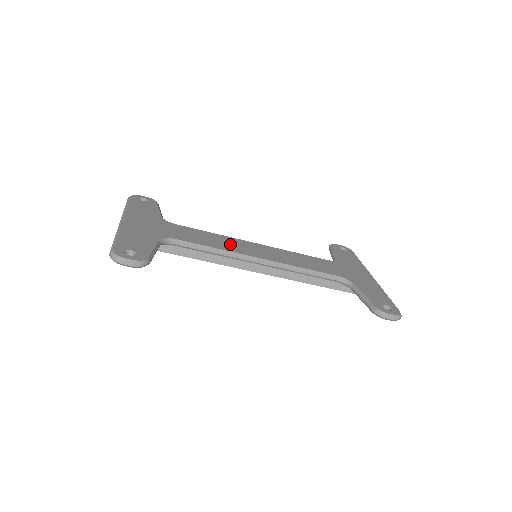
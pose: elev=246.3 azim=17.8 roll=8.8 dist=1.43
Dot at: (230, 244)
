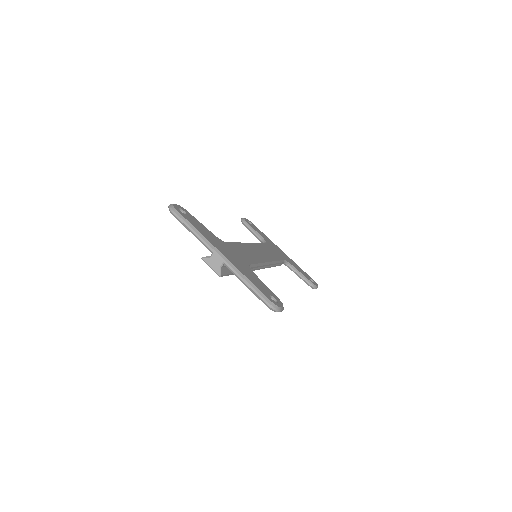
Dot at: (253, 253)
